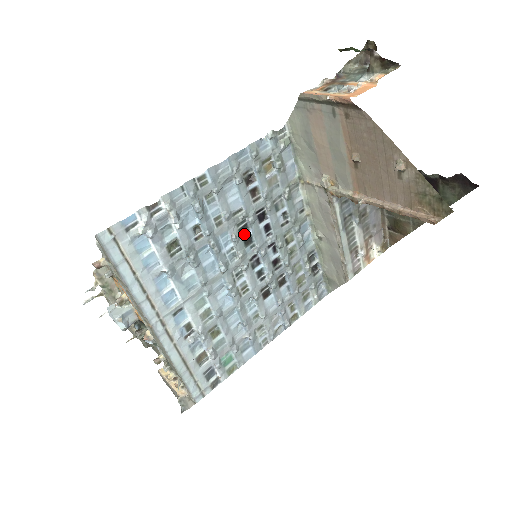
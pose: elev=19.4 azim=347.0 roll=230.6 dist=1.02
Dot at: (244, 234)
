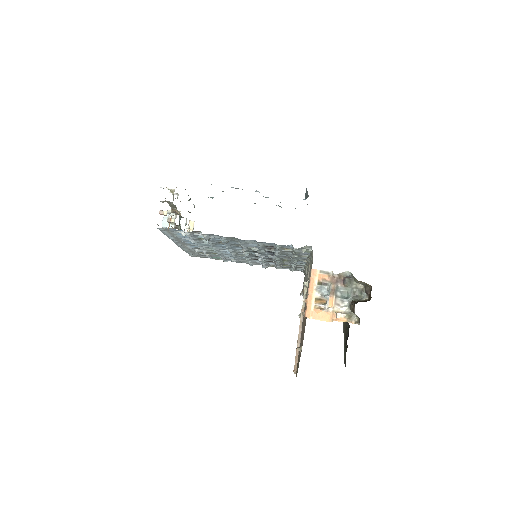
Dot at: occluded
